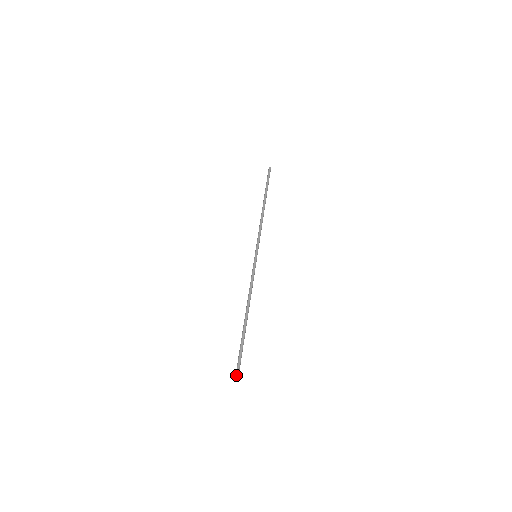
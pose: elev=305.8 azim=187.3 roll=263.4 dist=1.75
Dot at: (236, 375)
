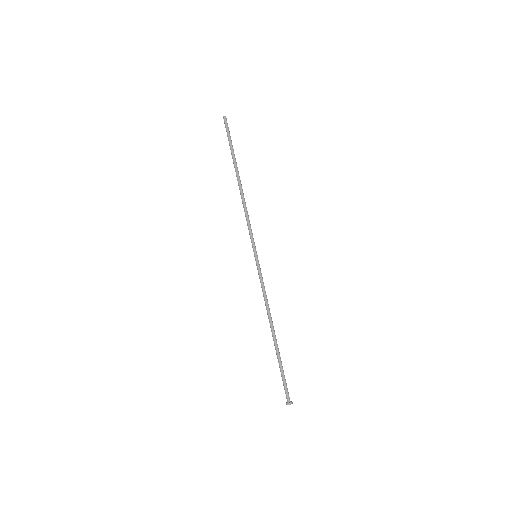
Dot at: (290, 404)
